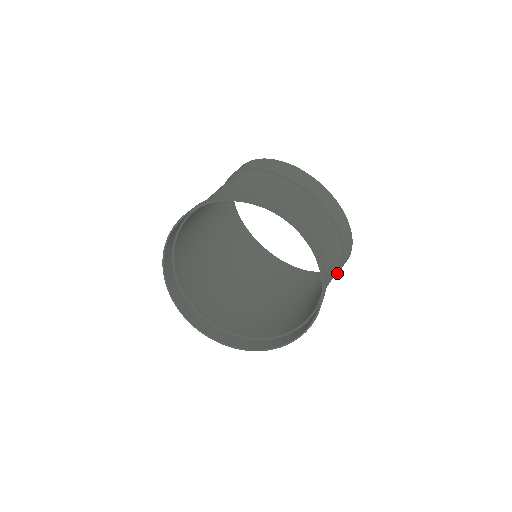
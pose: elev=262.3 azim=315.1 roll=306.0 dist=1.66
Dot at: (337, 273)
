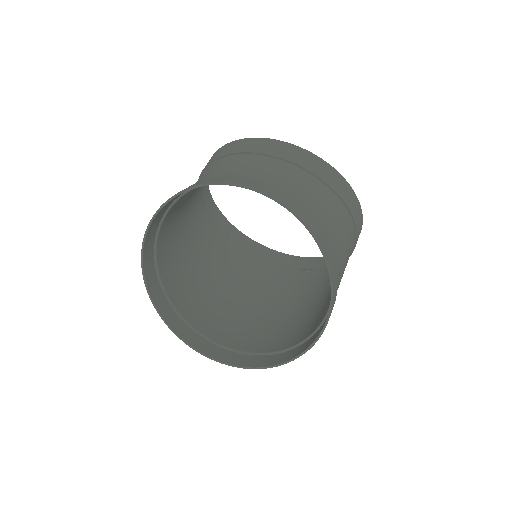
Dot at: (356, 232)
